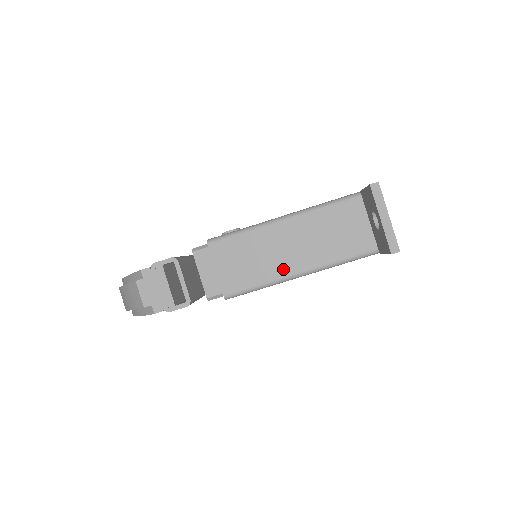
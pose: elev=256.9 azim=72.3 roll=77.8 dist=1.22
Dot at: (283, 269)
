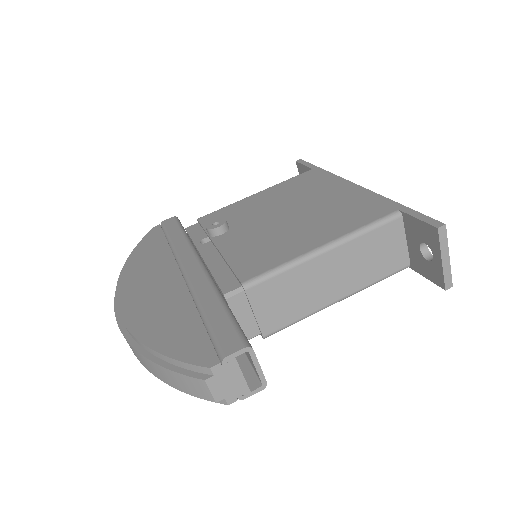
Dot at: (323, 300)
